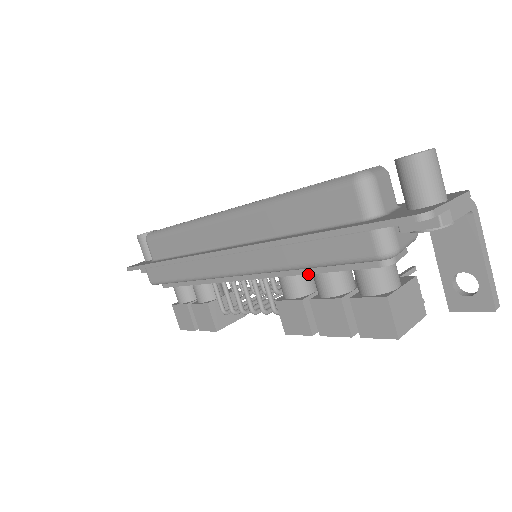
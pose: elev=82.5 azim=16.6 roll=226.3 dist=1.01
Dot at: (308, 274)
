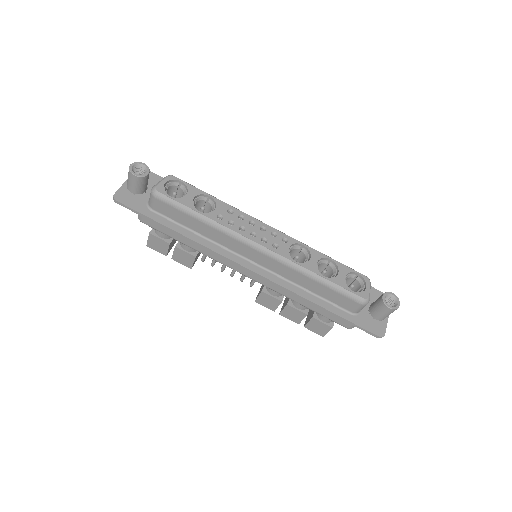
Dot at: occluded
